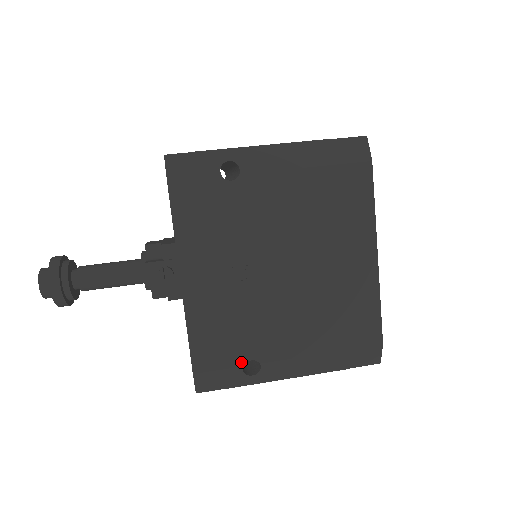
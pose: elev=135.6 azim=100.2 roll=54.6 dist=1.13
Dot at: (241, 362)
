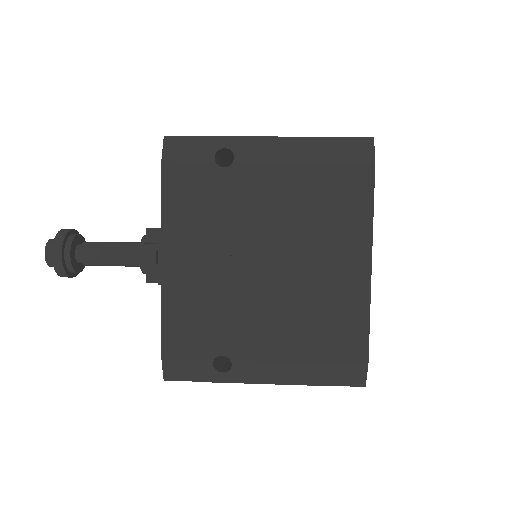
Dot at: (211, 355)
